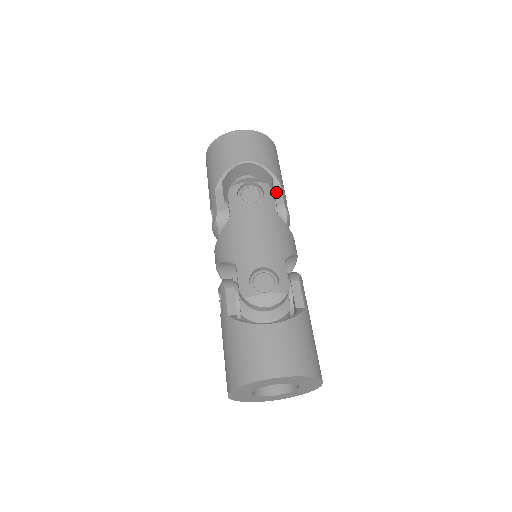
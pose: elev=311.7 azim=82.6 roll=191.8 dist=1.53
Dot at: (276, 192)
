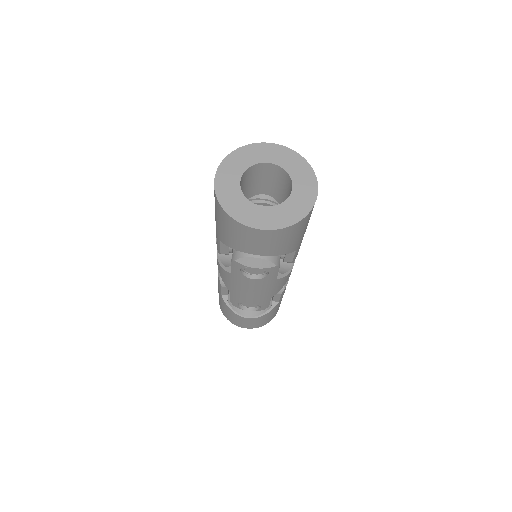
Dot at: (288, 254)
